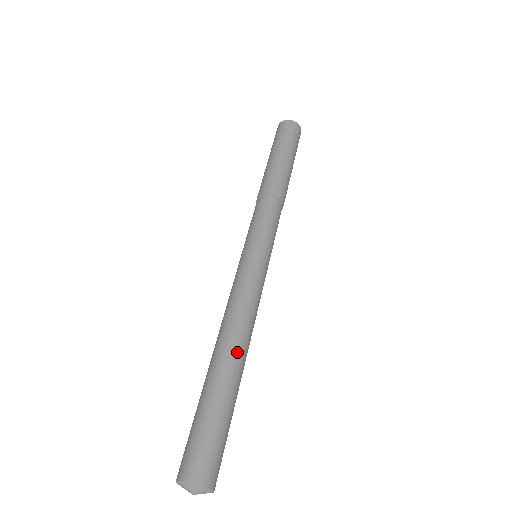
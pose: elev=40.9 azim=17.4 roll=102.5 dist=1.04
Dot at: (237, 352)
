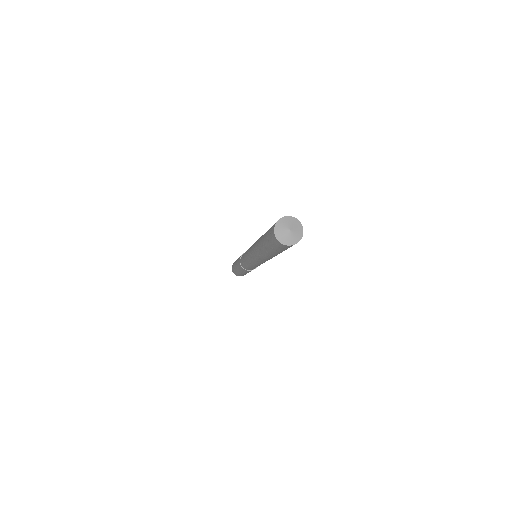
Dot at: occluded
